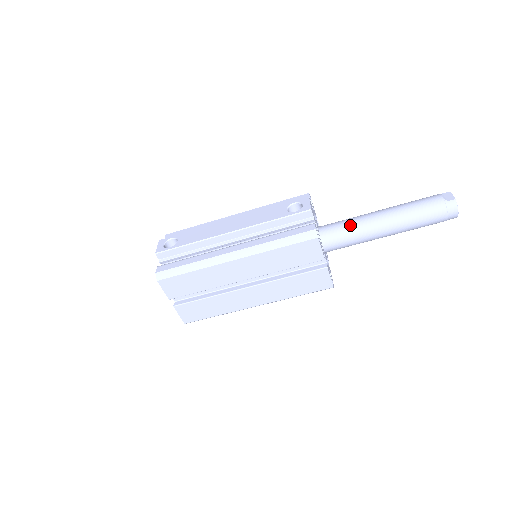
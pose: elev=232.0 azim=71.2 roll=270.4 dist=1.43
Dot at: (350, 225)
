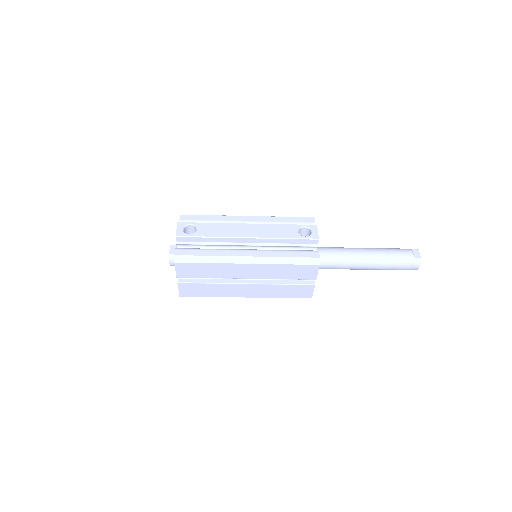
Dot at: (340, 255)
